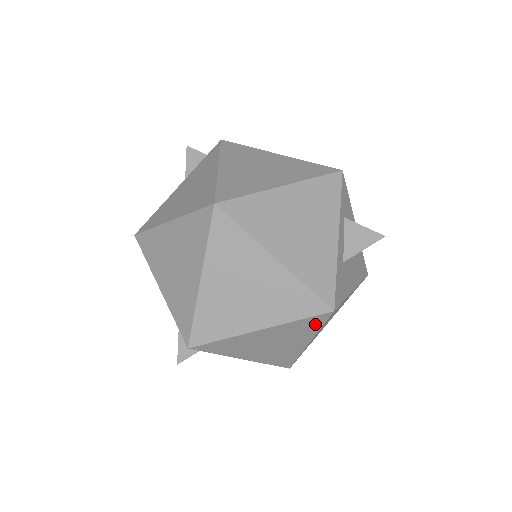
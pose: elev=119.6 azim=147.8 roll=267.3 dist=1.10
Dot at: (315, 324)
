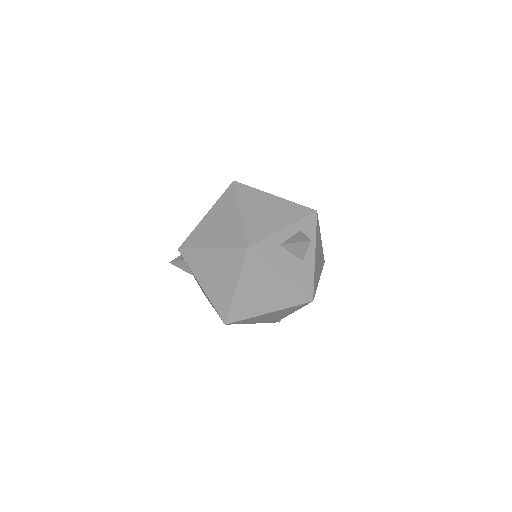
Dot at: (239, 260)
